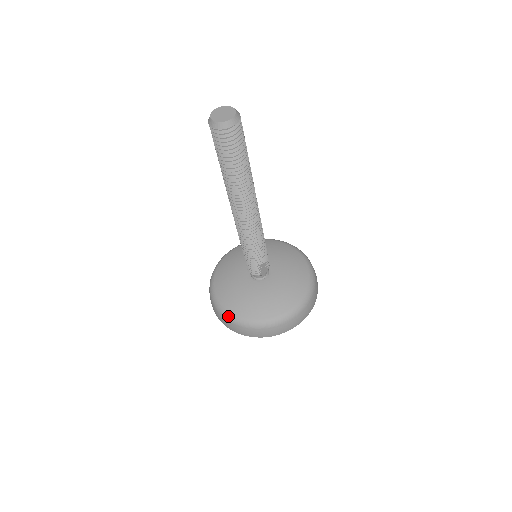
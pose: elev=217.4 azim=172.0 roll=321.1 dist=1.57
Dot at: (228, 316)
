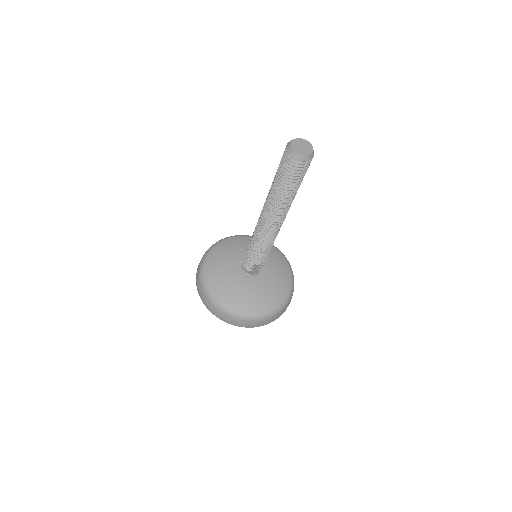
Dot at: (205, 288)
